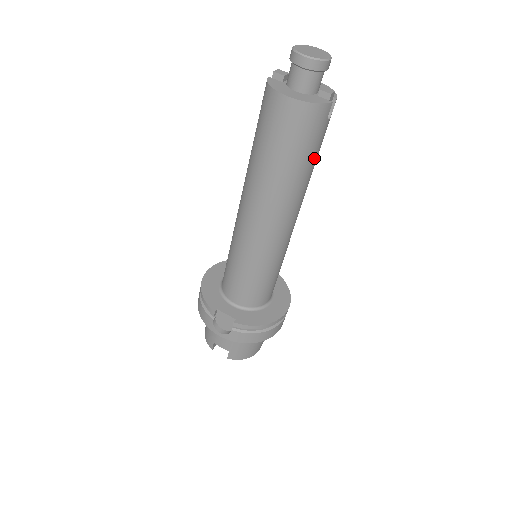
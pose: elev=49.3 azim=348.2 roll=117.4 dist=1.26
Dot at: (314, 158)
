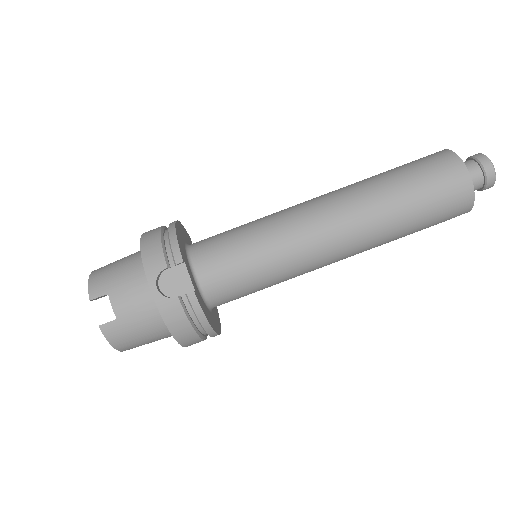
Dot at: (414, 232)
